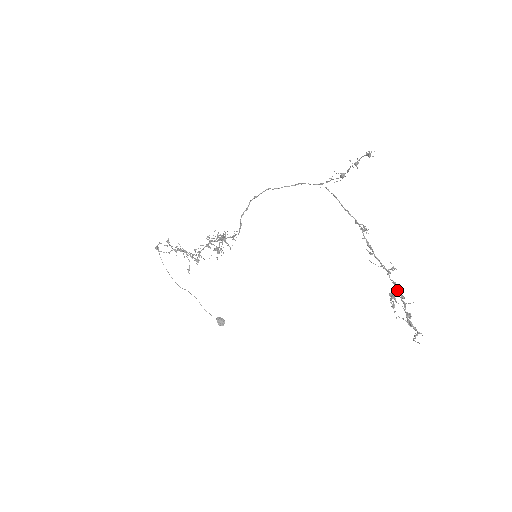
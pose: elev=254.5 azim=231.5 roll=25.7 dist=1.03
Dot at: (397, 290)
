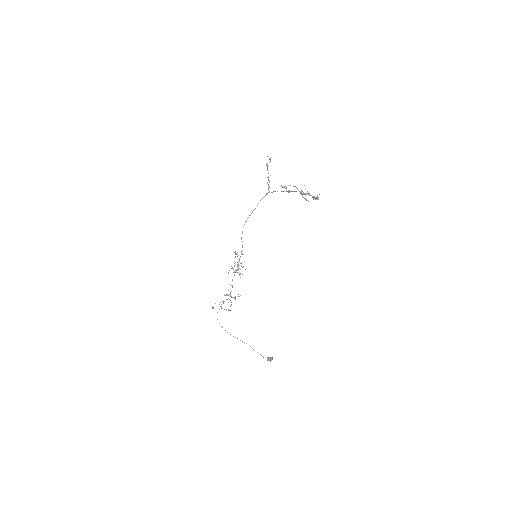
Dot at: (305, 193)
